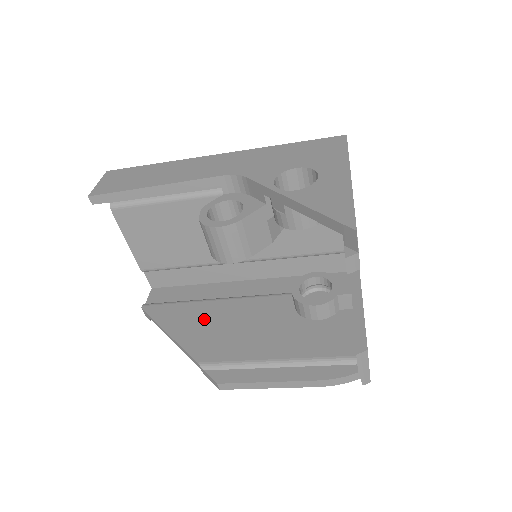
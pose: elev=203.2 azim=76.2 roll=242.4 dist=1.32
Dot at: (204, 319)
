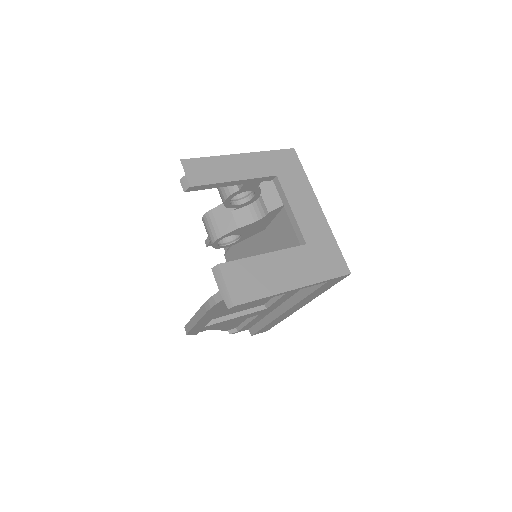
Dot at: occluded
